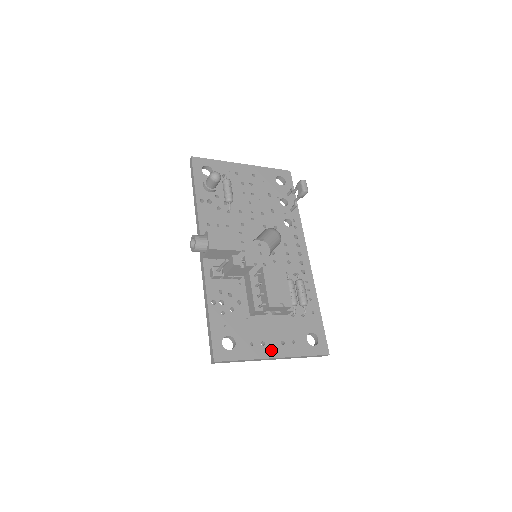
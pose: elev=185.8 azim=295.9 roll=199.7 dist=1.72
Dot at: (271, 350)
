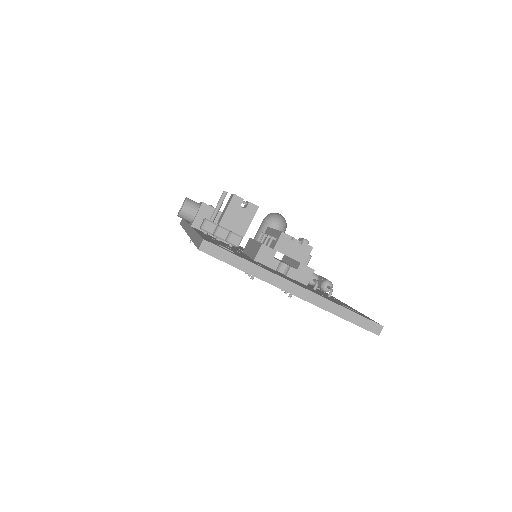
Dot at: (290, 280)
